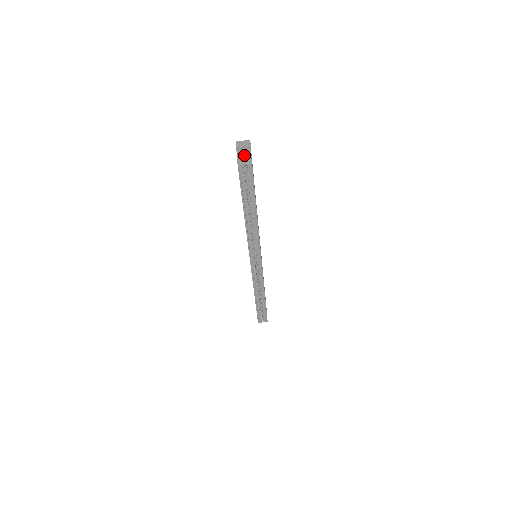
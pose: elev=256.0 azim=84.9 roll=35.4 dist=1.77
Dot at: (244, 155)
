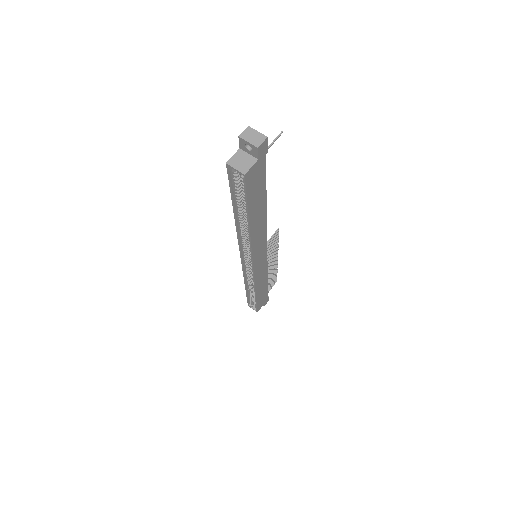
Dot at: (249, 152)
